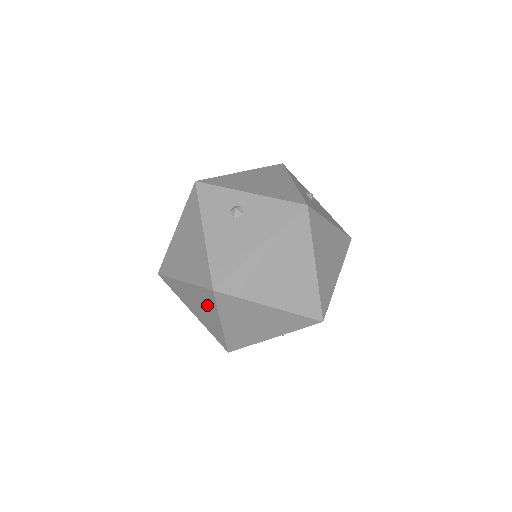
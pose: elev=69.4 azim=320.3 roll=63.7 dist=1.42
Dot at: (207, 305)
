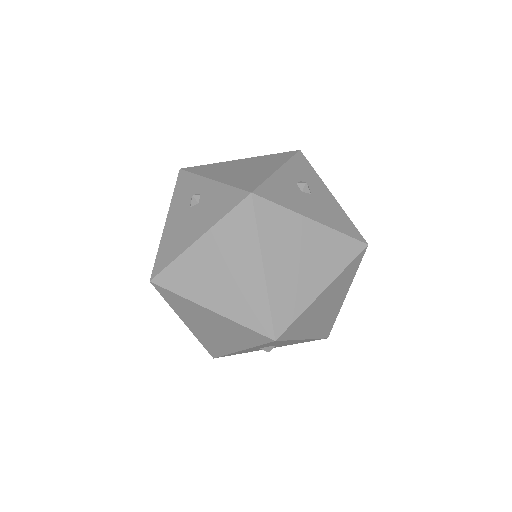
Dot at: occluded
